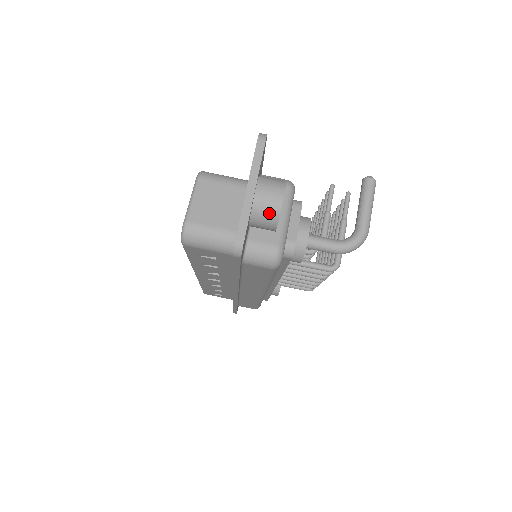
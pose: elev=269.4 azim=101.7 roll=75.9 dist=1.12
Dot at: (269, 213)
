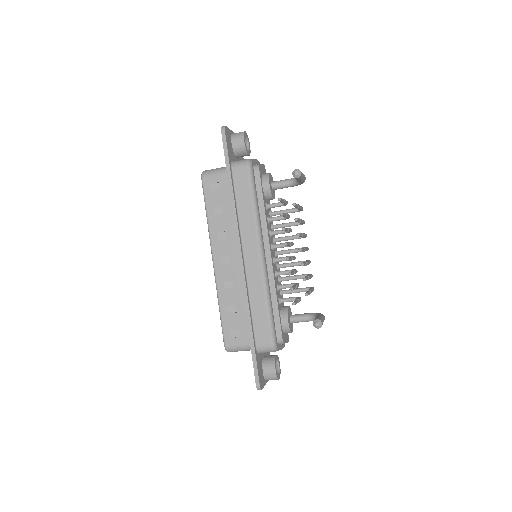
Dot at: occluded
